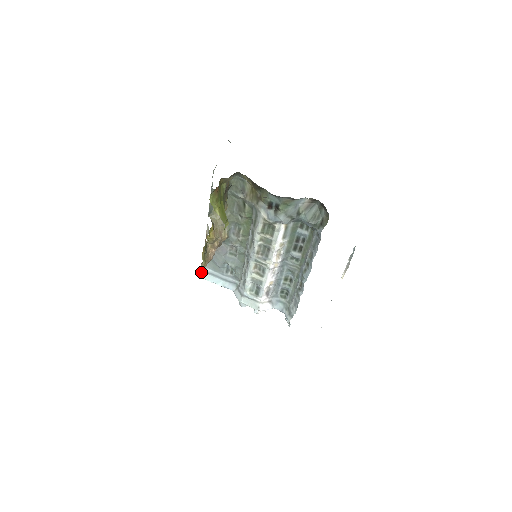
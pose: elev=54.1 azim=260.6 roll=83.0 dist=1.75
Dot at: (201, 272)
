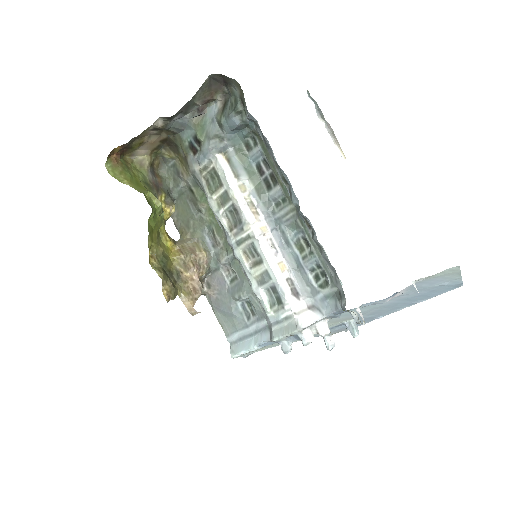
Dot at: (230, 350)
